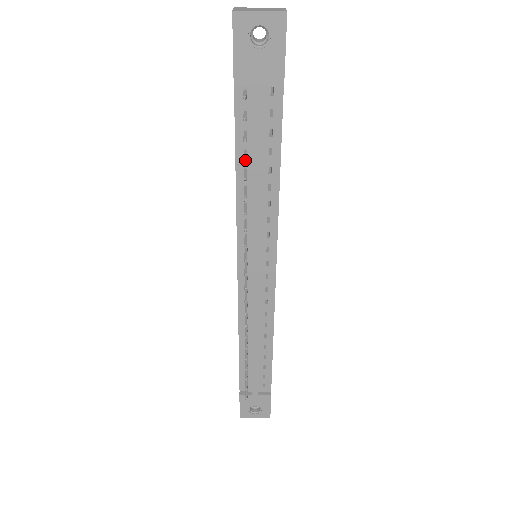
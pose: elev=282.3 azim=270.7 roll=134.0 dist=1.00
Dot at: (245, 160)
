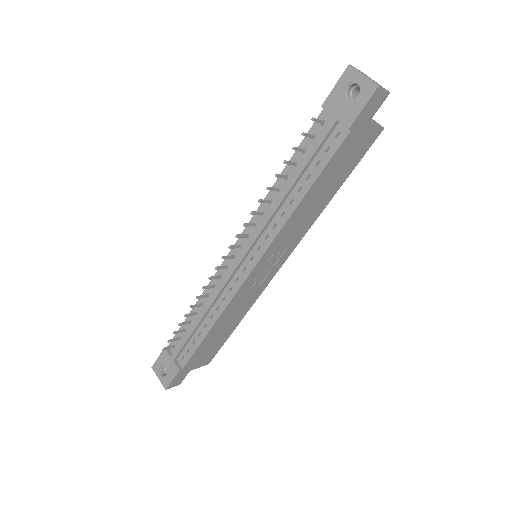
Dot at: (284, 161)
